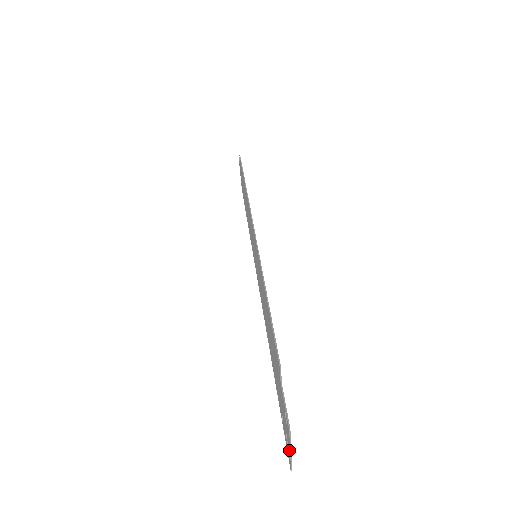
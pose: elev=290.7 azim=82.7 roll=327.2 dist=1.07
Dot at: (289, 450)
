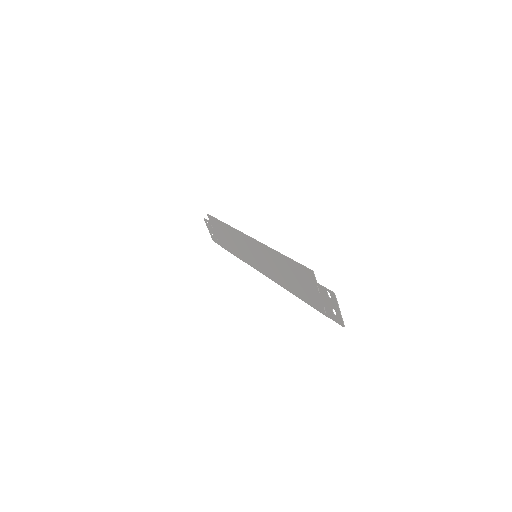
Dot at: (338, 312)
